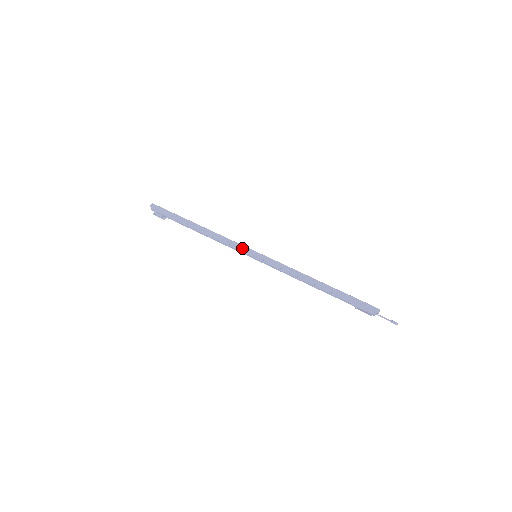
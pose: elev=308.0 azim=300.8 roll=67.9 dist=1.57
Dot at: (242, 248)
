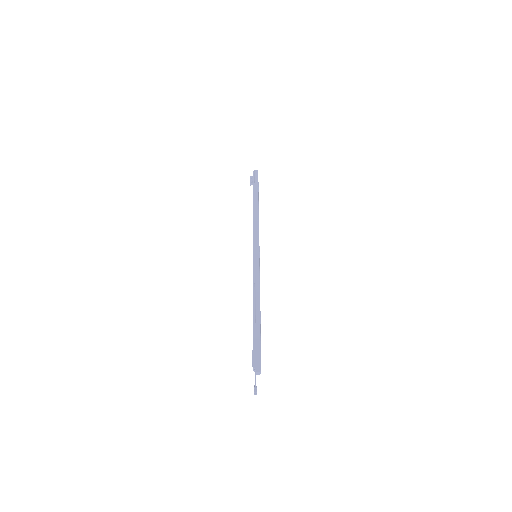
Dot at: (256, 242)
